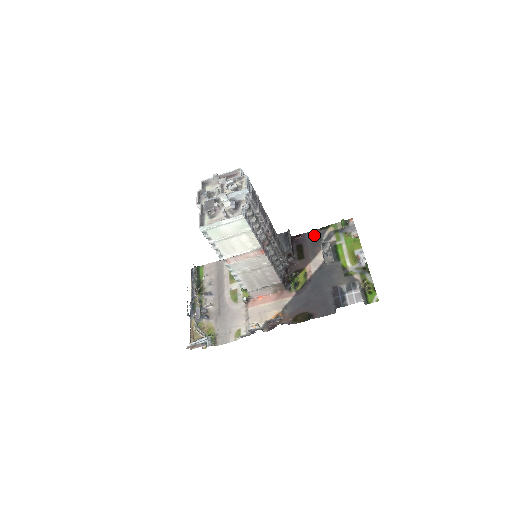
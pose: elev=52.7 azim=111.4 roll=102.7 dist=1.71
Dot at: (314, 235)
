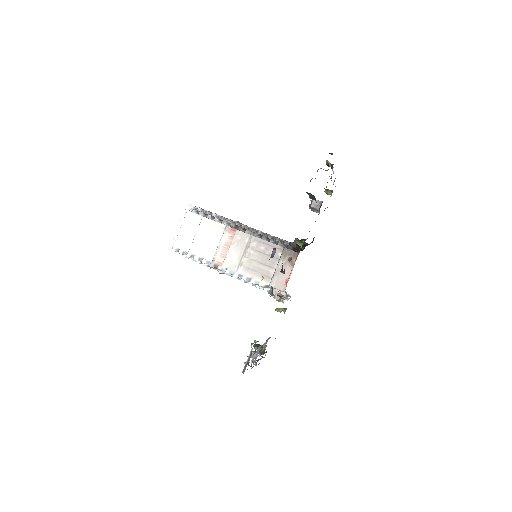
Dot at: occluded
